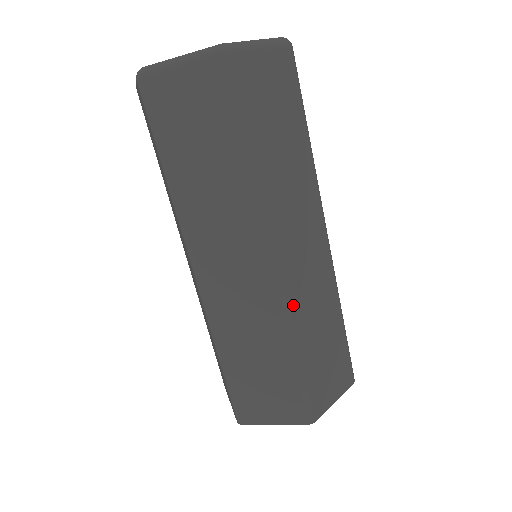
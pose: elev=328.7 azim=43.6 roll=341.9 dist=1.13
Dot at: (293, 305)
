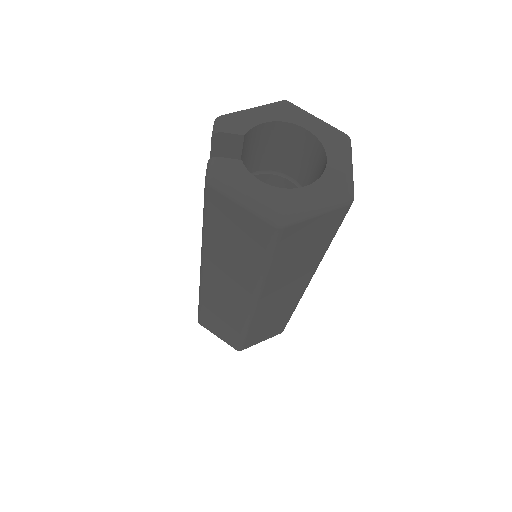
Dot at: occluded
